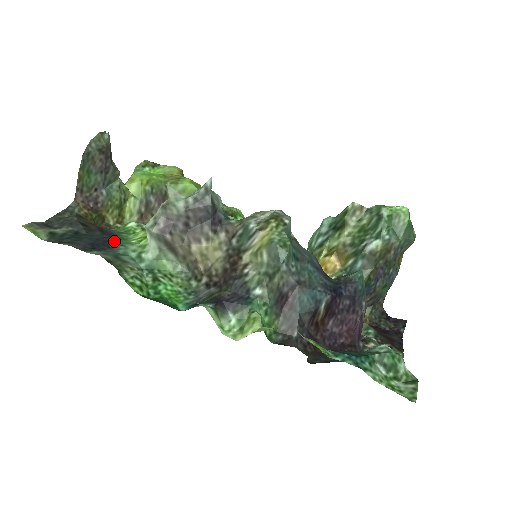
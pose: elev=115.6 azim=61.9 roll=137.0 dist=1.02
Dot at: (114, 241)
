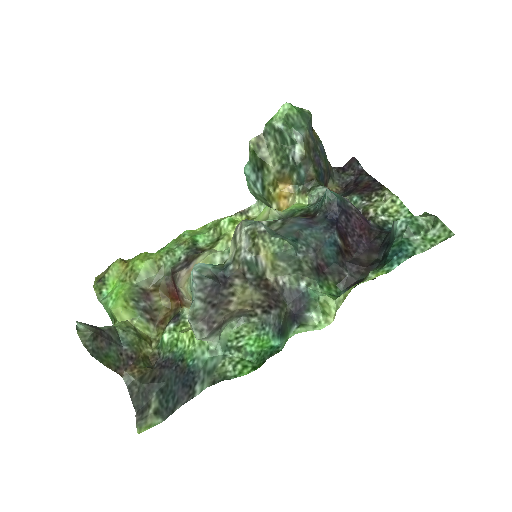
Dot at: (184, 364)
